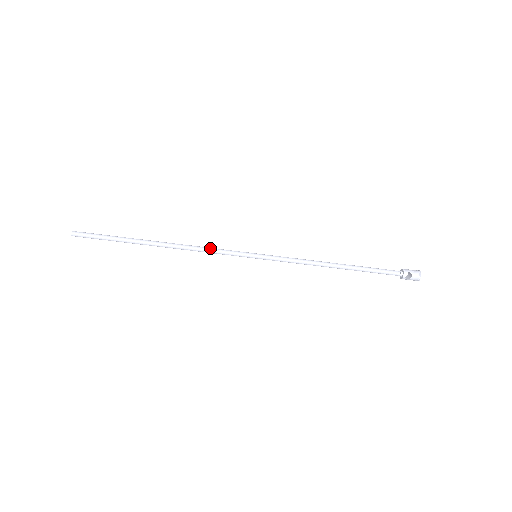
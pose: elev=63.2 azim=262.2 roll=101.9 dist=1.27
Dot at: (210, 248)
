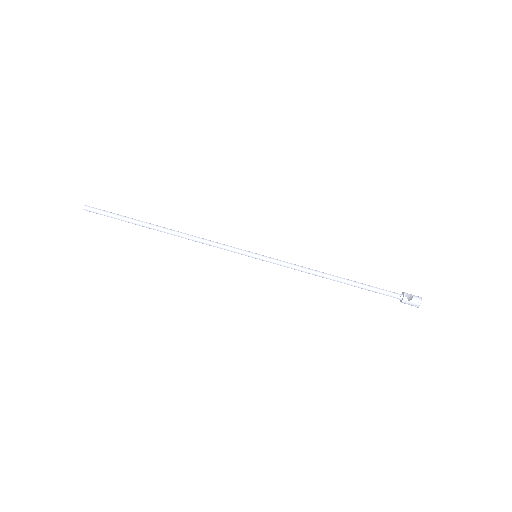
Dot at: (212, 241)
